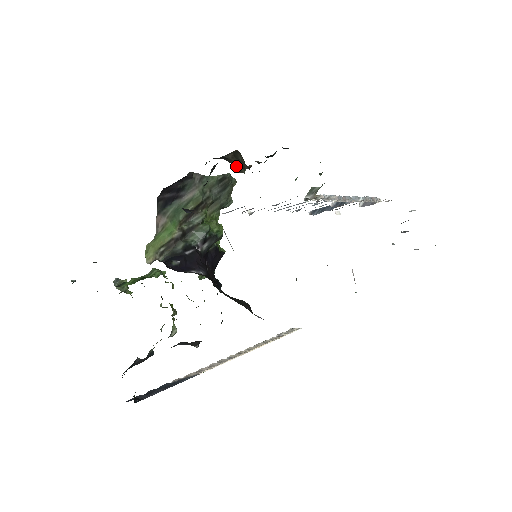
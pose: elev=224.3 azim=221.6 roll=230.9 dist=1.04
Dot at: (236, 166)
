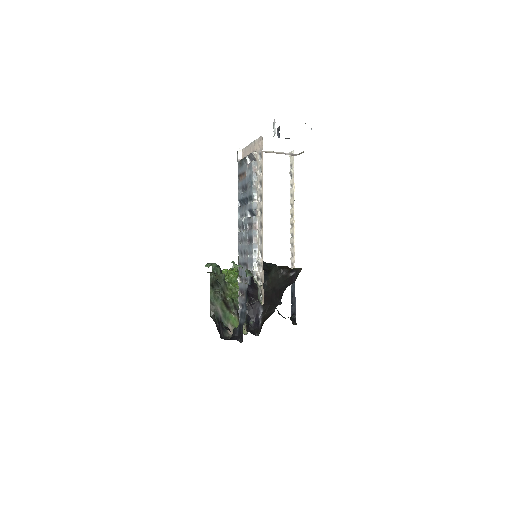
Dot at: occluded
